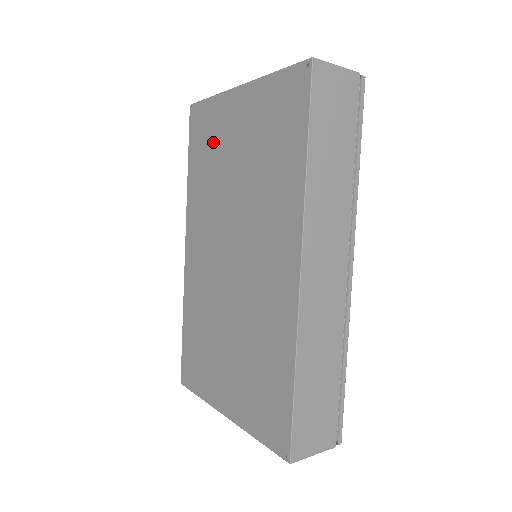
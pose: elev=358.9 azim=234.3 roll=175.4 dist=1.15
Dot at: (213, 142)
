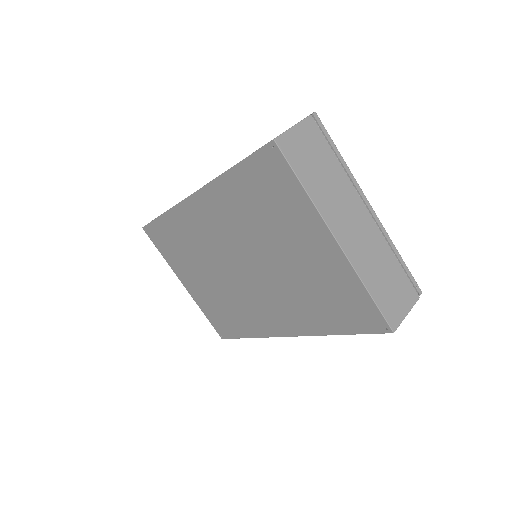
Dot at: (276, 212)
